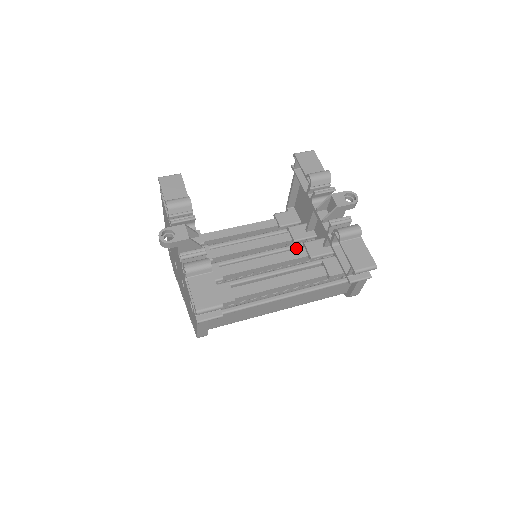
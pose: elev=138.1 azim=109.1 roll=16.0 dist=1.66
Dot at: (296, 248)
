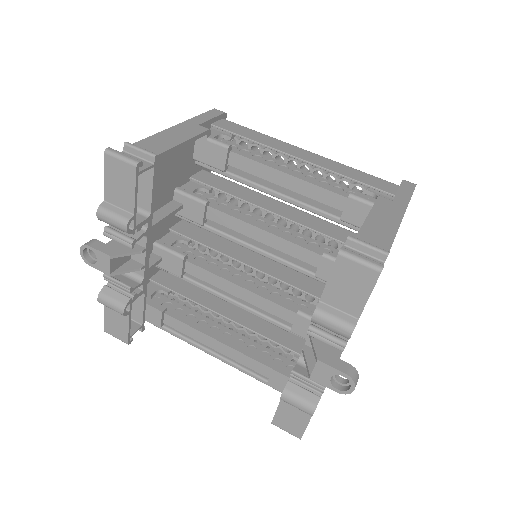
Dot at: (317, 279)
